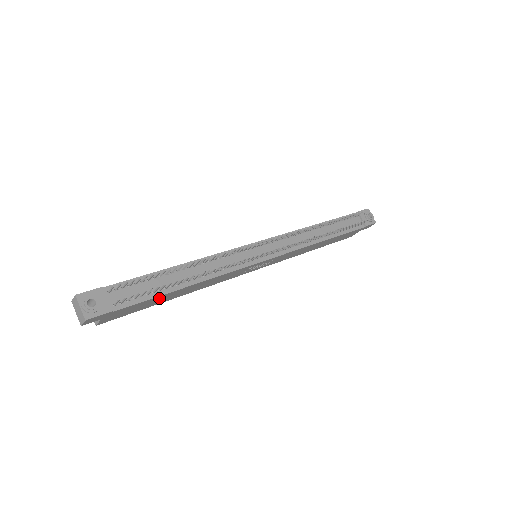
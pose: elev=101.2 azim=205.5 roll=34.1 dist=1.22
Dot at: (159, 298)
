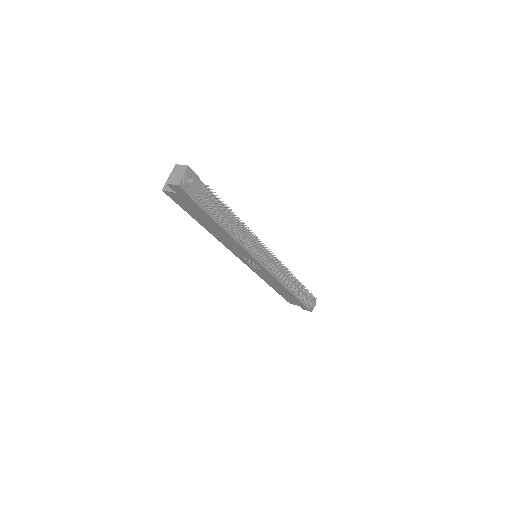
Dot at: (207, 218)
